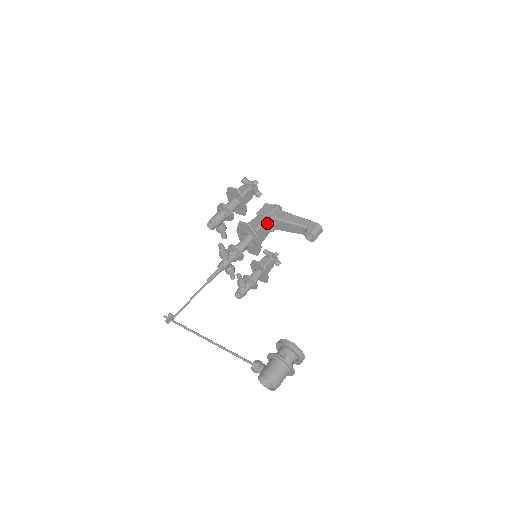
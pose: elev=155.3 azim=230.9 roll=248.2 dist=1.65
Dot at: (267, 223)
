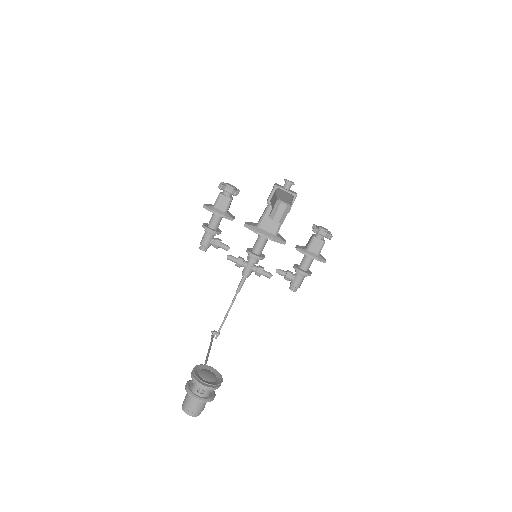
Dot at: occluded
